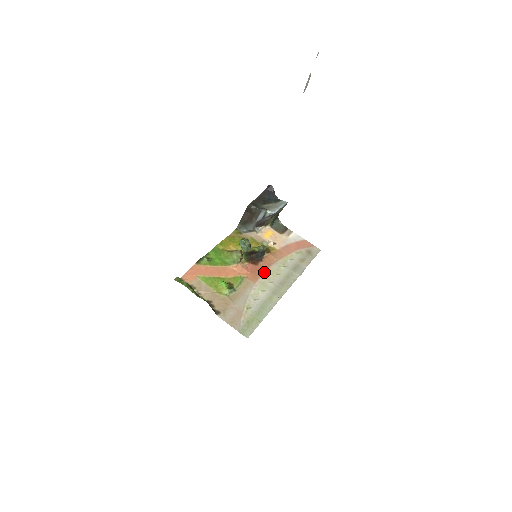
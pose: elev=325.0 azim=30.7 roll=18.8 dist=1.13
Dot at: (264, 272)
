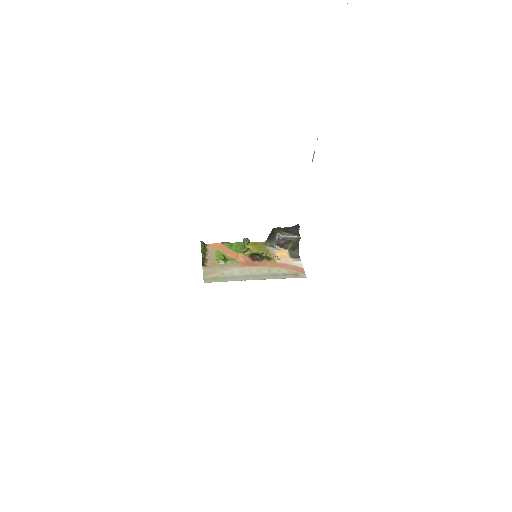
Dot at: (253, 266)
